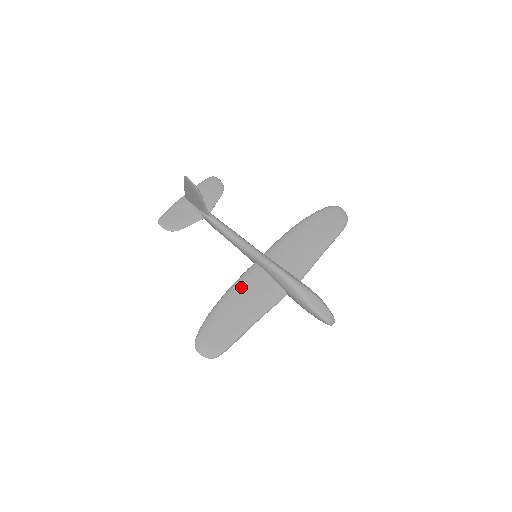
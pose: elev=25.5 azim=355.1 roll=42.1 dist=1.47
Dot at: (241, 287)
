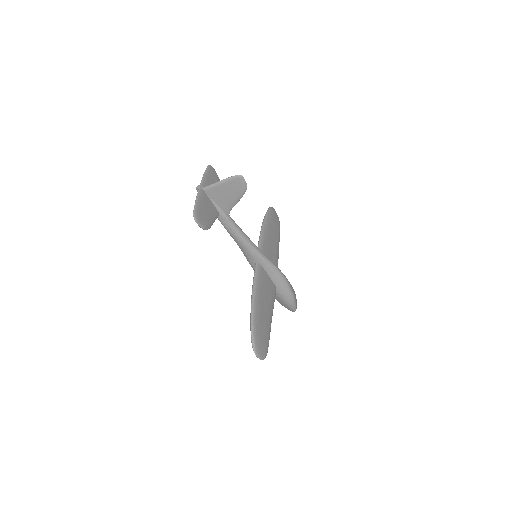
Dot at: (260, 288)
